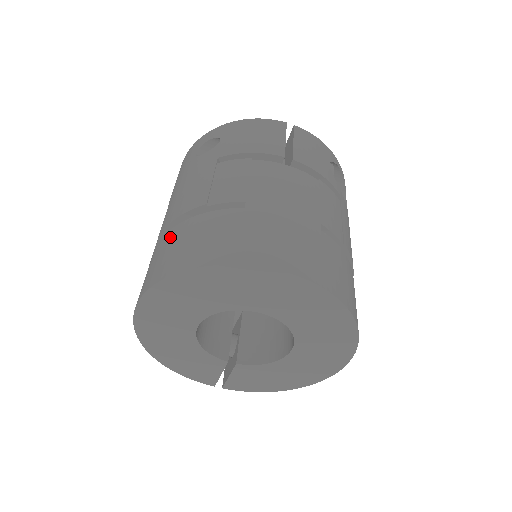
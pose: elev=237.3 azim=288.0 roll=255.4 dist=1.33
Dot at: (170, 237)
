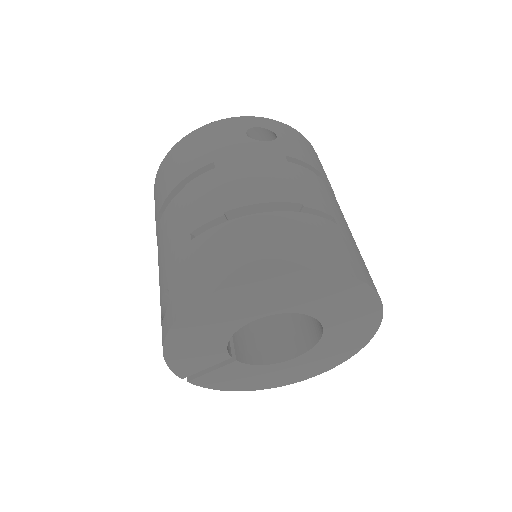
Dot at: (269, 222)
